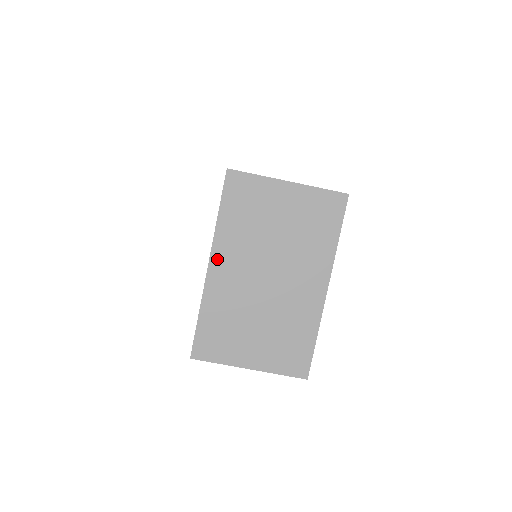
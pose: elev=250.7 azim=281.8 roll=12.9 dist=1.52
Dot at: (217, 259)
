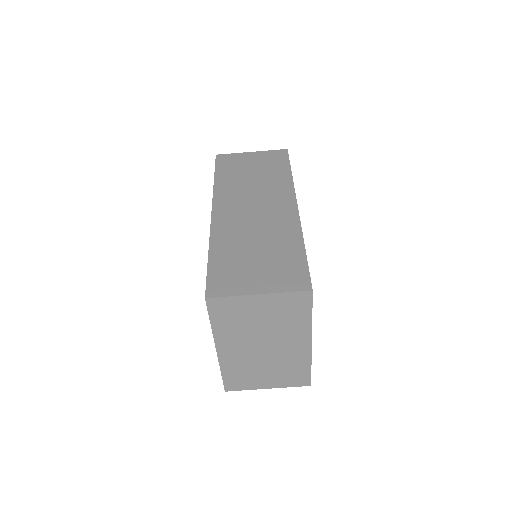
Dot at: (221, 346)
